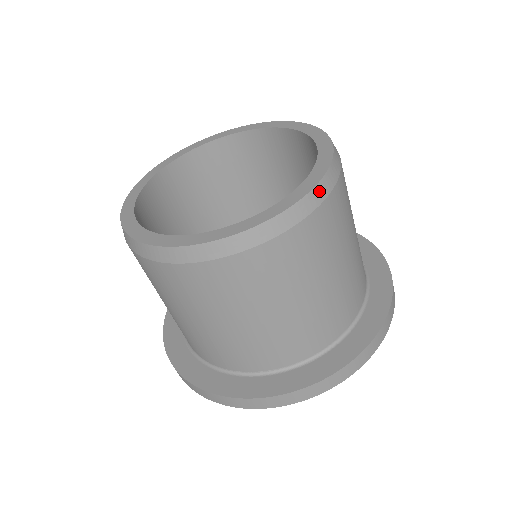
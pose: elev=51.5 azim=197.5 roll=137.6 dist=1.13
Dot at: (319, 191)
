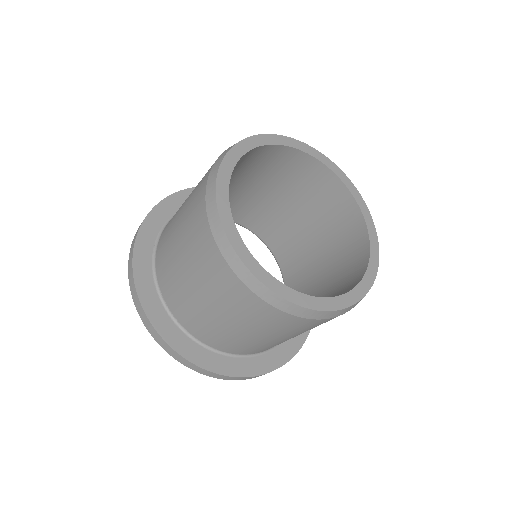
Dot at: (333, 314)
